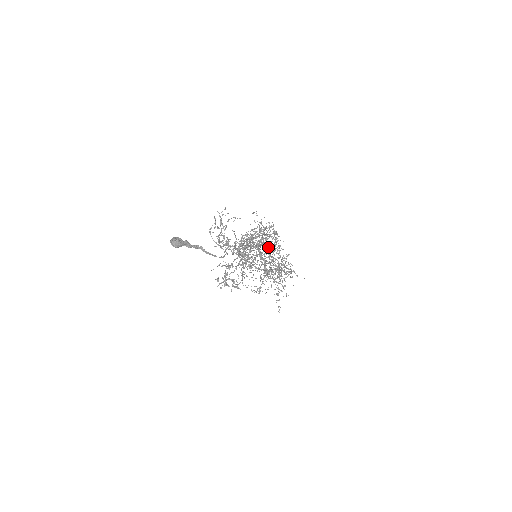
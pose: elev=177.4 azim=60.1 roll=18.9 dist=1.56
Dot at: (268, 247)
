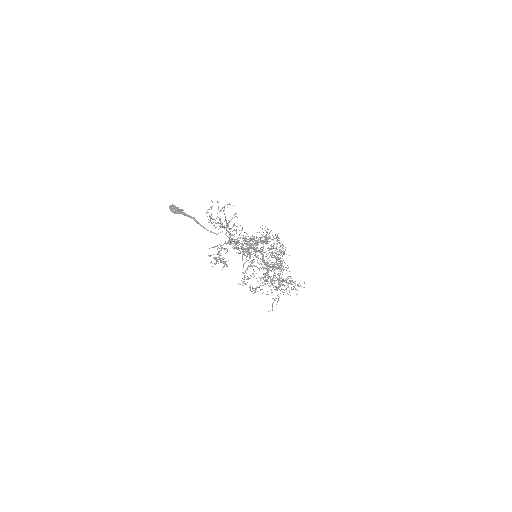
Dot at: occluded
